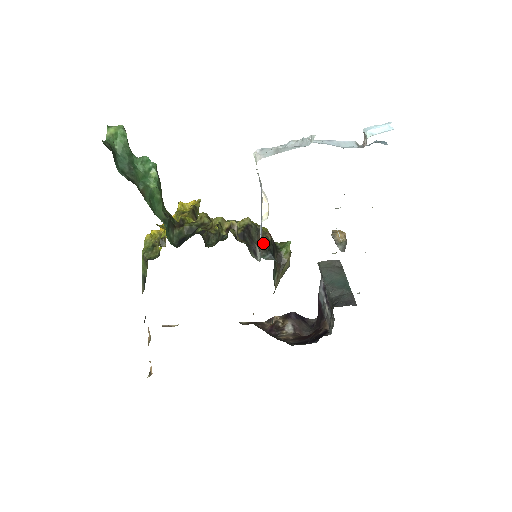
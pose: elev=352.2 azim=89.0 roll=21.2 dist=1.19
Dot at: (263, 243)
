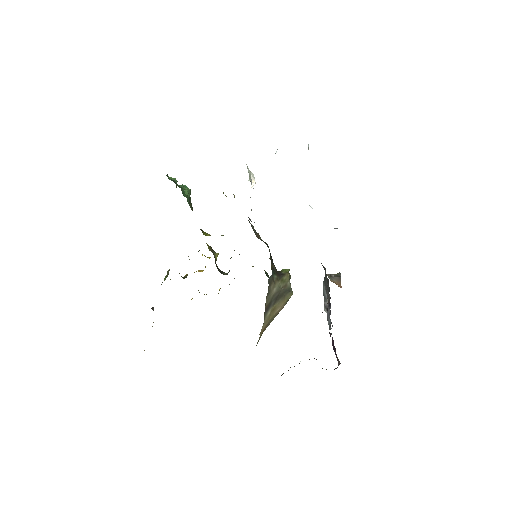
Dot at: (260, 239)
